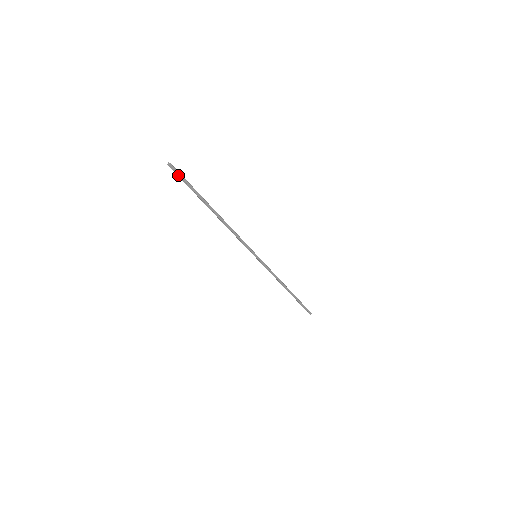
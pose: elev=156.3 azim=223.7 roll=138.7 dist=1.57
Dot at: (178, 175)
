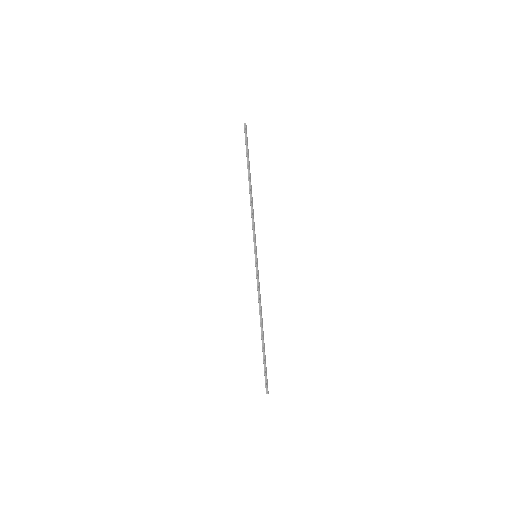
Dot at: (246, 135)
